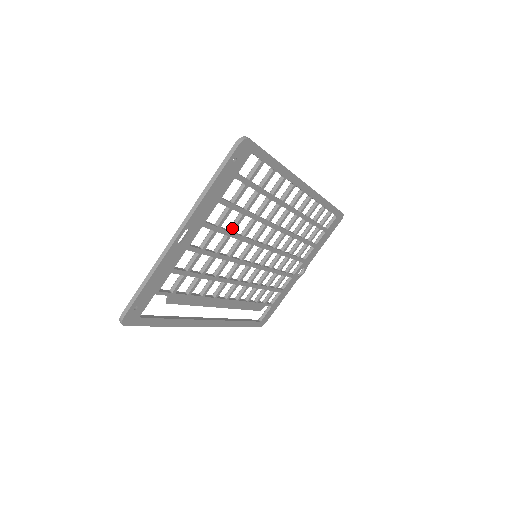
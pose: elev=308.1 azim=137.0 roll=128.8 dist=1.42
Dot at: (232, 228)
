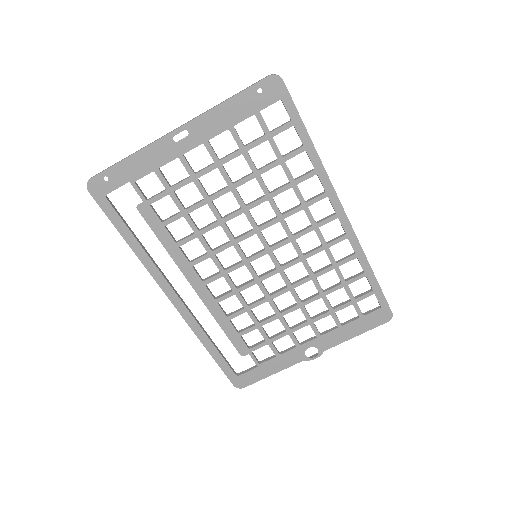
Dot at: (236, 181)
